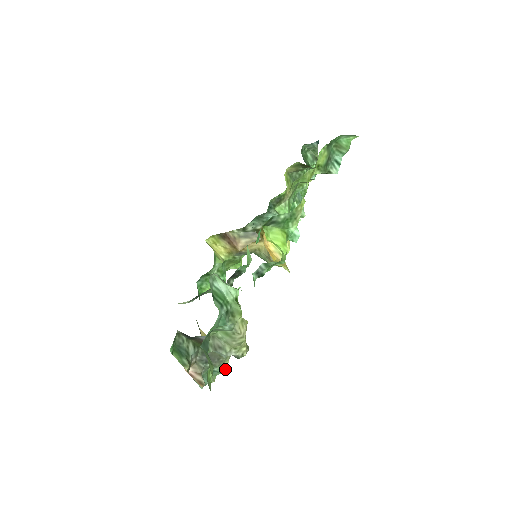
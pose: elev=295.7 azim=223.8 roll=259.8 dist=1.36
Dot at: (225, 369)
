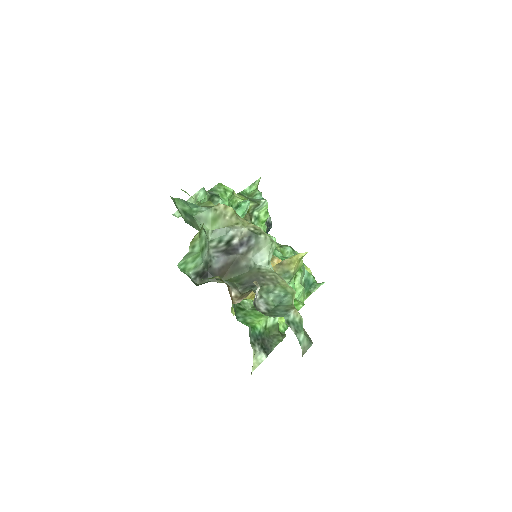
Dot at: (292, 292)
